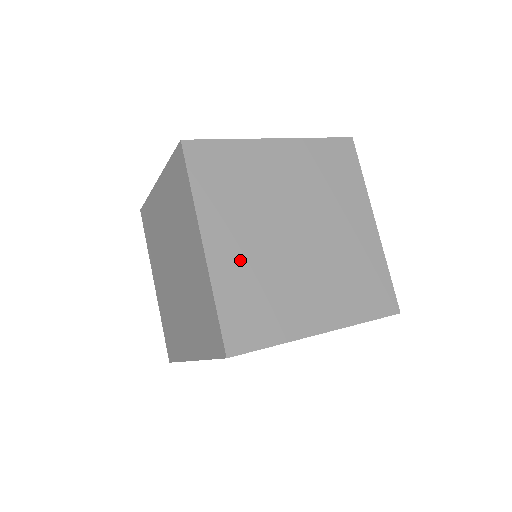
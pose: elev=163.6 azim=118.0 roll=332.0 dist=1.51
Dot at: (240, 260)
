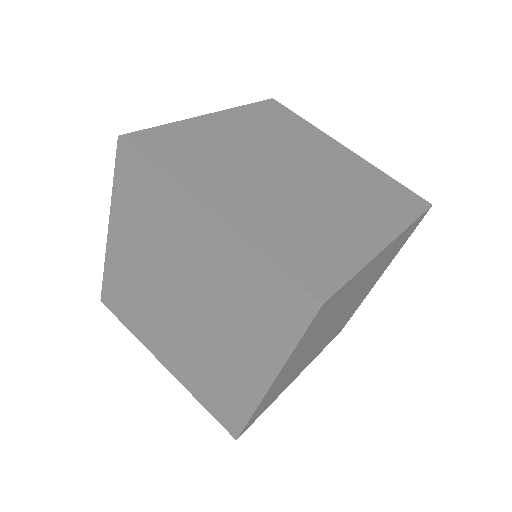
Dot at: (258, 212)
